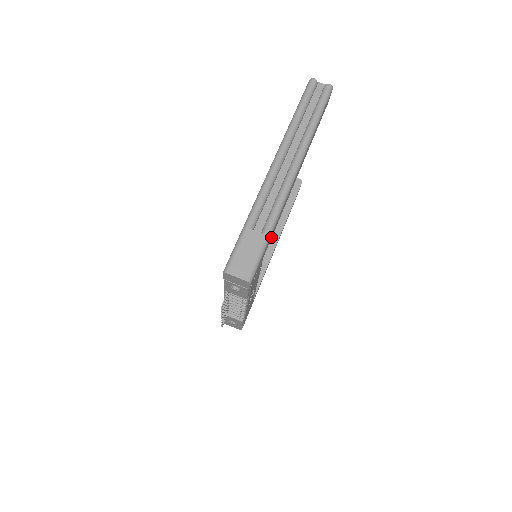
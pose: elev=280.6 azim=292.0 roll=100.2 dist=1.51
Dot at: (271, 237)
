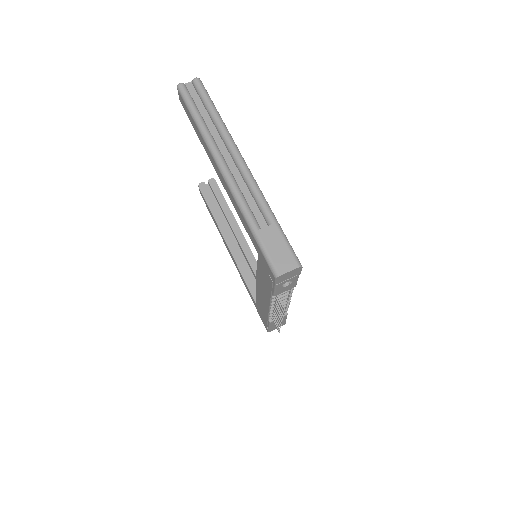
Dot at: occluded
